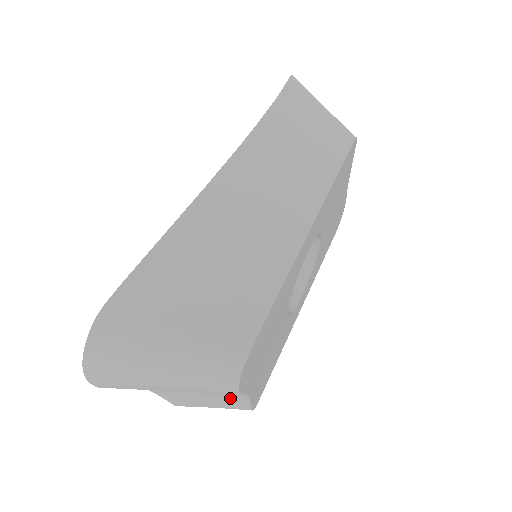
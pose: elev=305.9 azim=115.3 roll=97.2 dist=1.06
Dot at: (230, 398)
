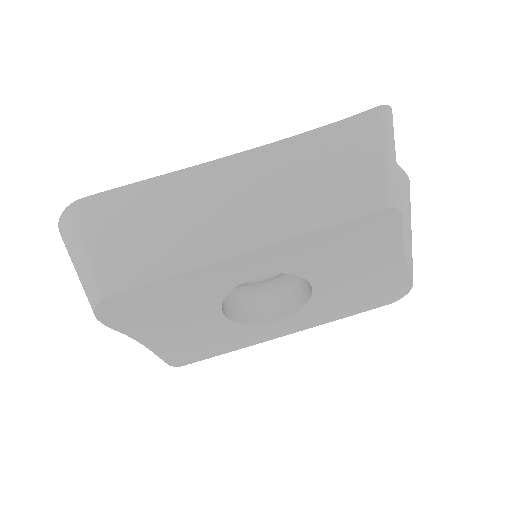
Dot at: occluded
